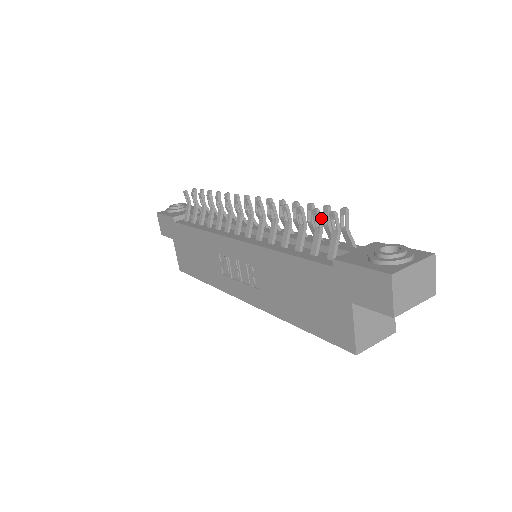
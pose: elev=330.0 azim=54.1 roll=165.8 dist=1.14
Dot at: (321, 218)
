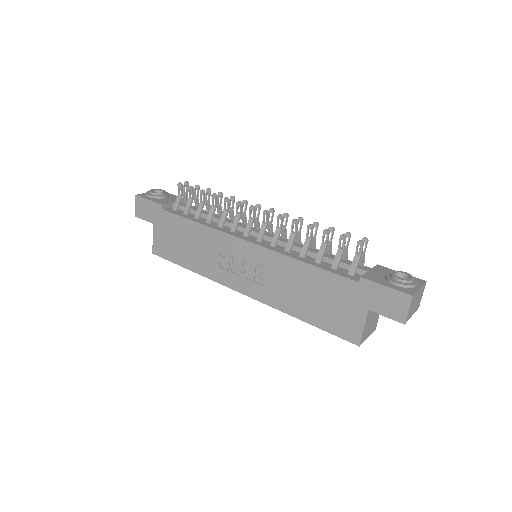
Dot at: (345, 242)
